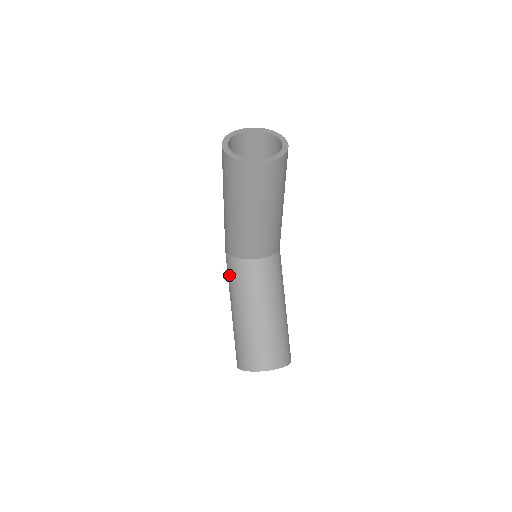
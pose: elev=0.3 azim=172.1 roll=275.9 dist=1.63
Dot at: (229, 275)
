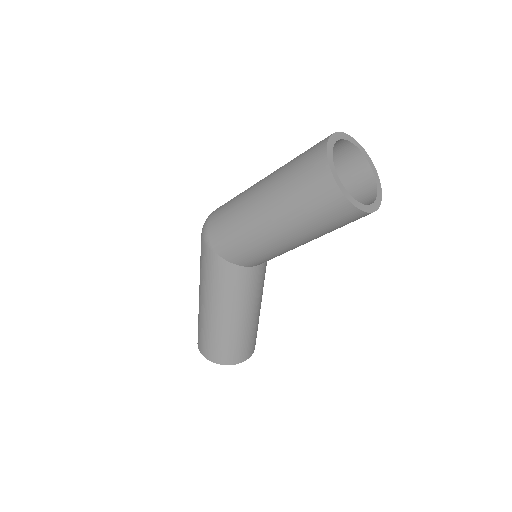
Dot at: (222, 281)
